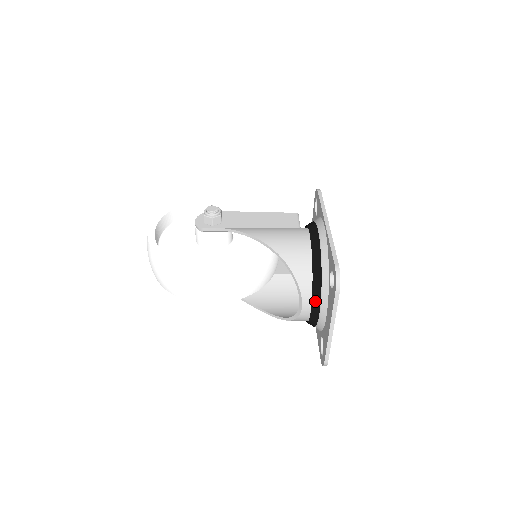
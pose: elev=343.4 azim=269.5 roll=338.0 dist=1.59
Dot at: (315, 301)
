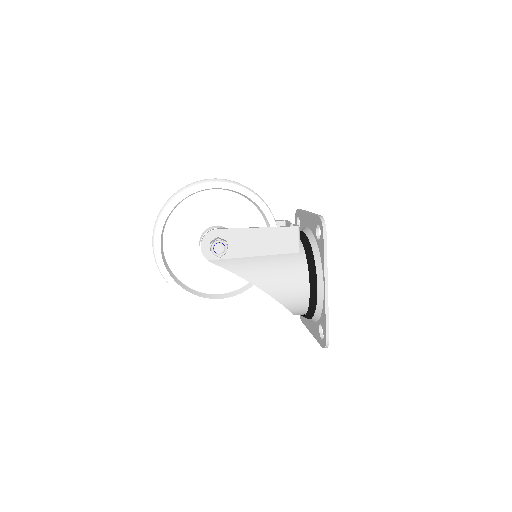
Dot at: occluded
